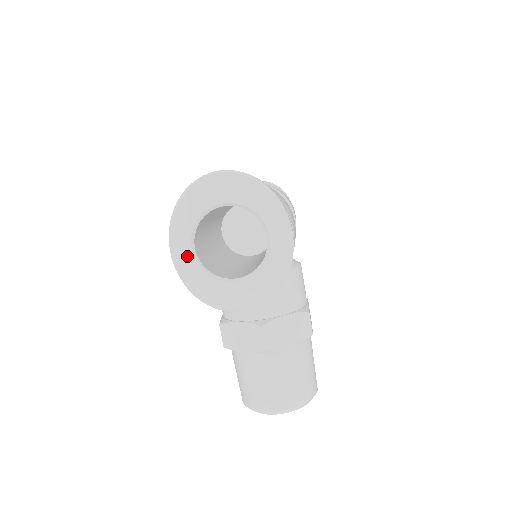
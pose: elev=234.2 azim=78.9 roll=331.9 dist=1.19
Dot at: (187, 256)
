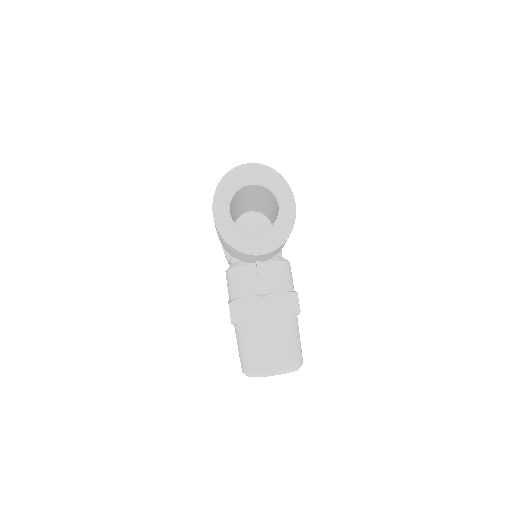
Dot at: (225, 216)
